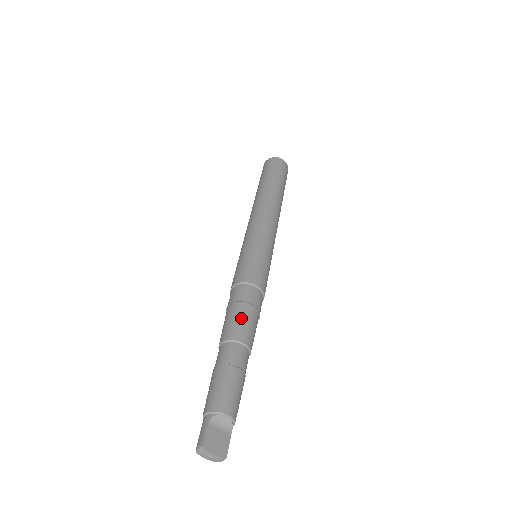
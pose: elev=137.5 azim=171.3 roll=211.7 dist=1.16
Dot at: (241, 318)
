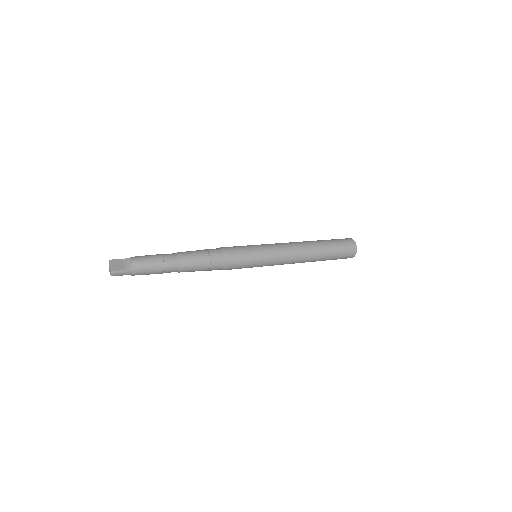
Dot at: (195, 251)
